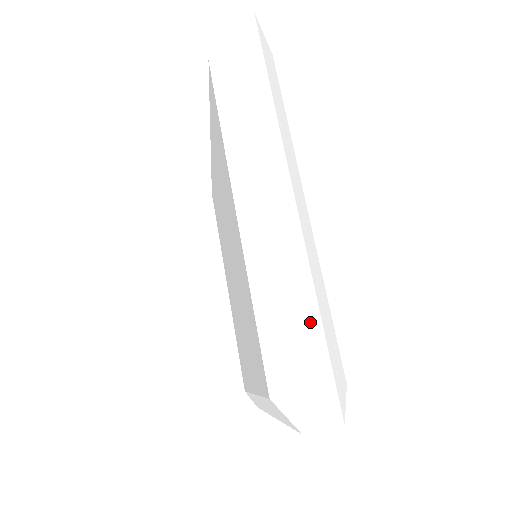
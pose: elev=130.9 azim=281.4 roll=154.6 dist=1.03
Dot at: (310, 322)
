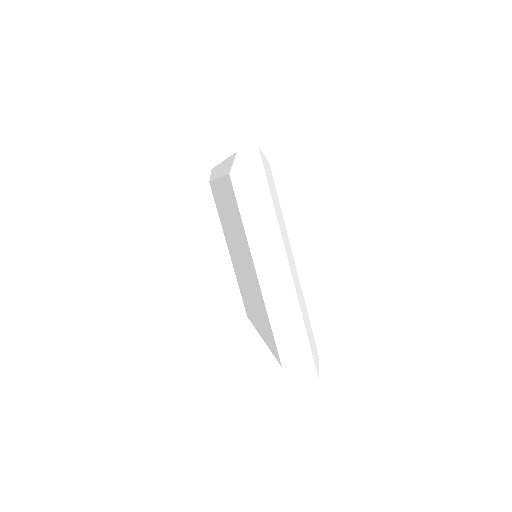
Dot at: (302, 336)
